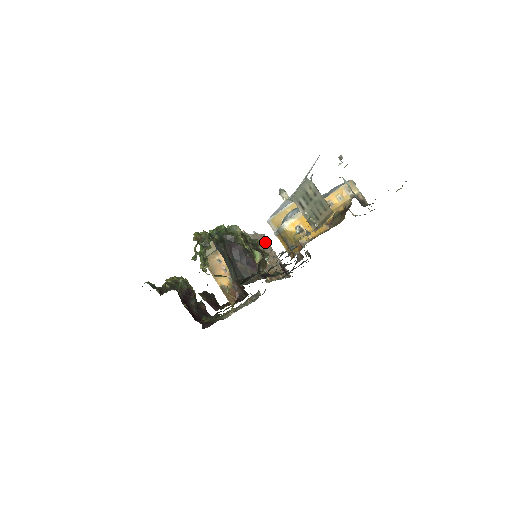
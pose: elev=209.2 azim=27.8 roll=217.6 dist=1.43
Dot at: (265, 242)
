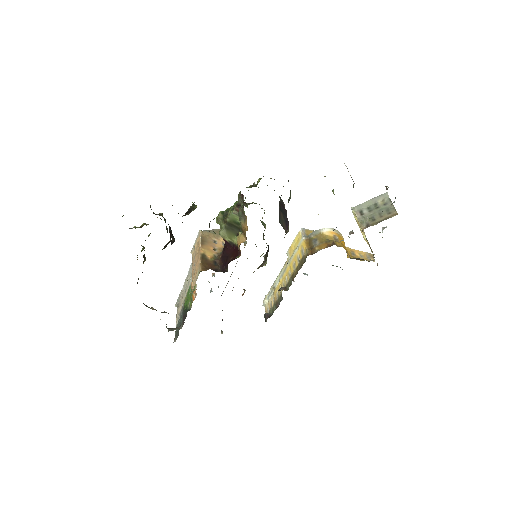
Dot at: occluded
